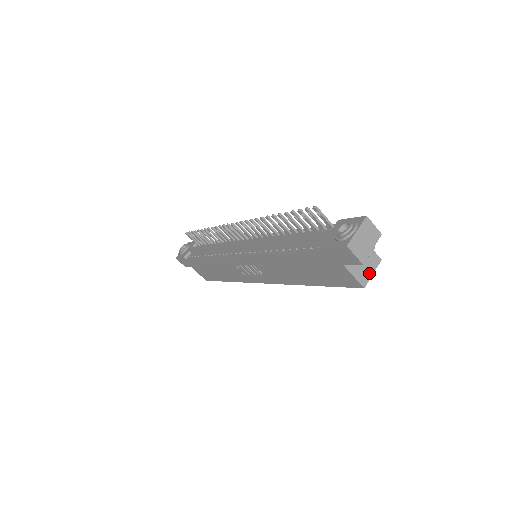
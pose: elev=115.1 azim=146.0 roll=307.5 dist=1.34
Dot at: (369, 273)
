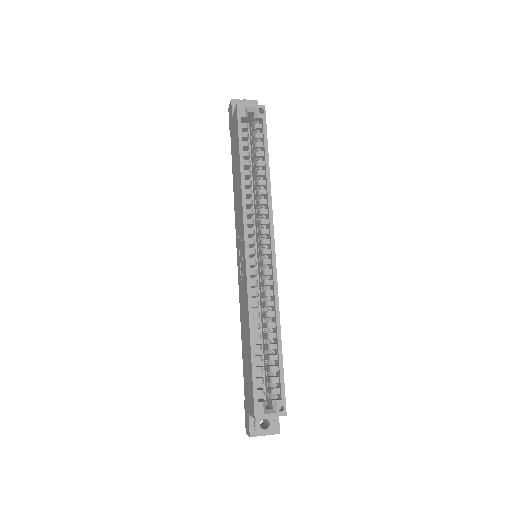
Dot at: (248, 106)
